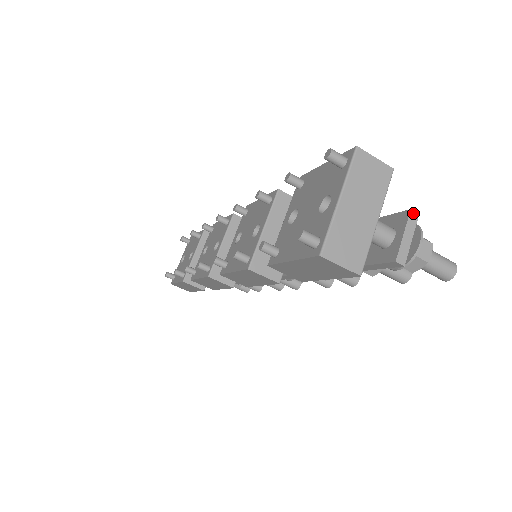
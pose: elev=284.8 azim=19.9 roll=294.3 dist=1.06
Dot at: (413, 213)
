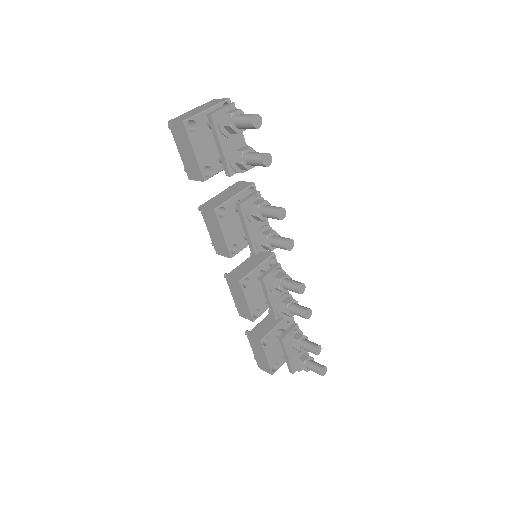
Dot at: (230, 103)
